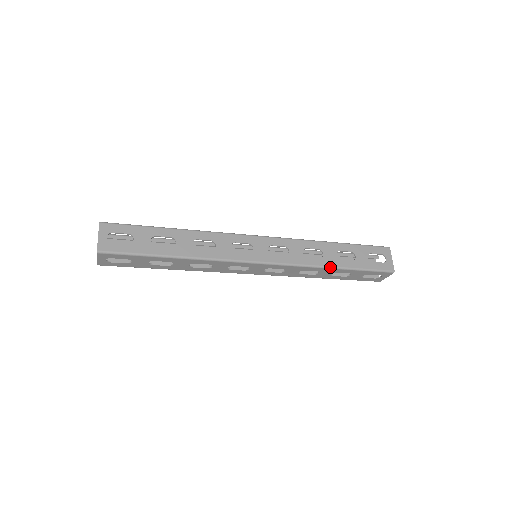
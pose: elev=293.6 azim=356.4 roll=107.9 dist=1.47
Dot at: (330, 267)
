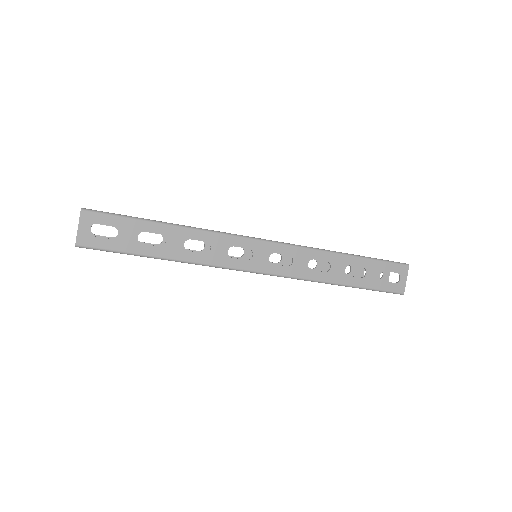
Dot at: (333, 283)
